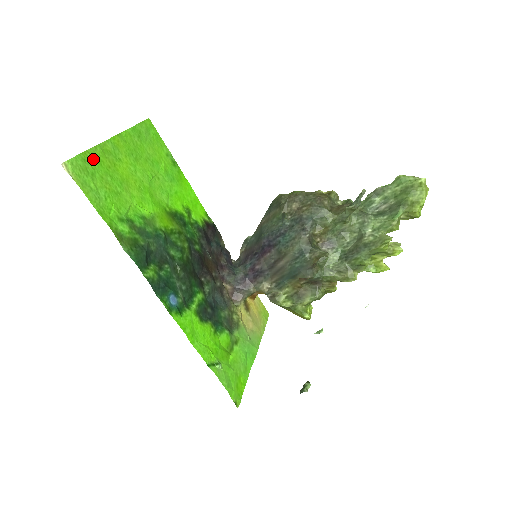
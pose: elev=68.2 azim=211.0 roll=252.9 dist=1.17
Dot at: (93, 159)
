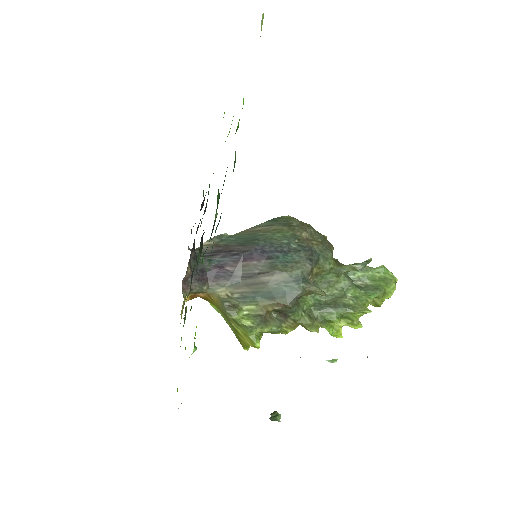
Dot at: occluded
